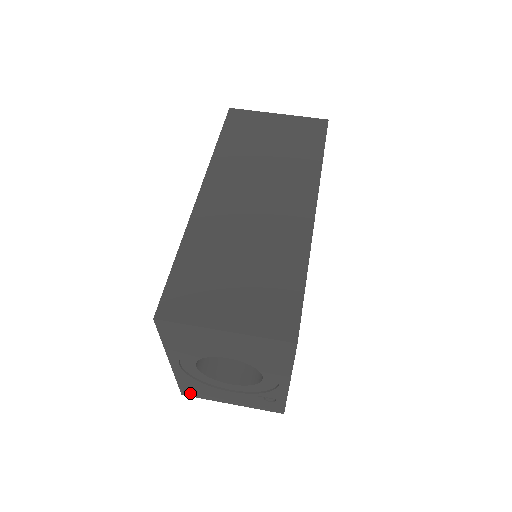
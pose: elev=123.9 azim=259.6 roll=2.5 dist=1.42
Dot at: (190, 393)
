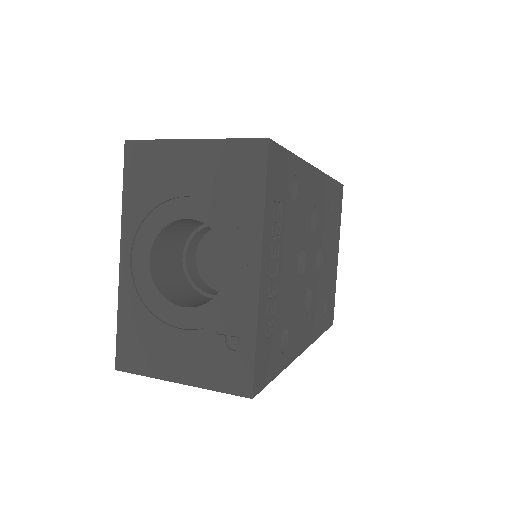
Dot at: (127, 359)
